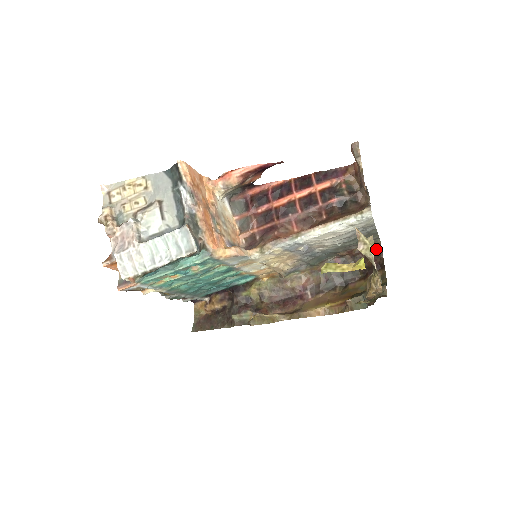
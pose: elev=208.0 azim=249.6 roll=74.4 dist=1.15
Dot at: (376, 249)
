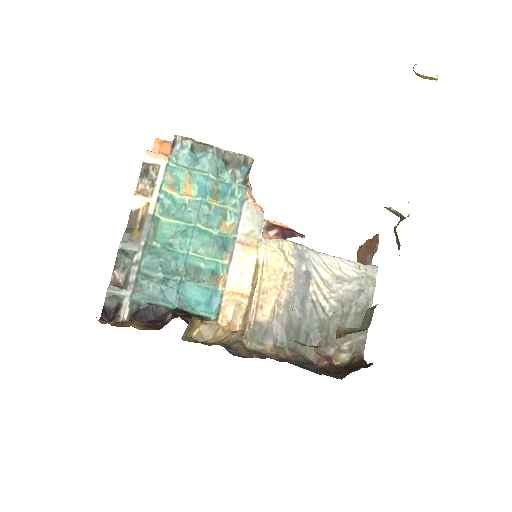
Dot at: (359, 361)
